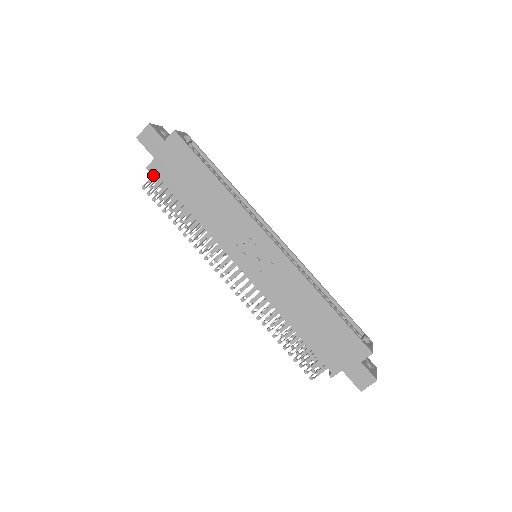
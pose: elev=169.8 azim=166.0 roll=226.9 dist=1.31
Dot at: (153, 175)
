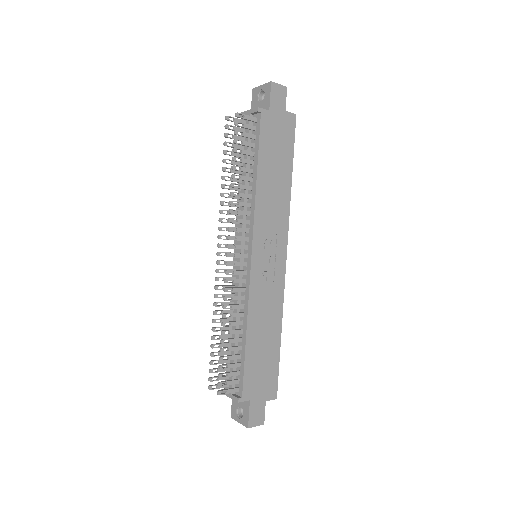
Dot at: (253, 117)
